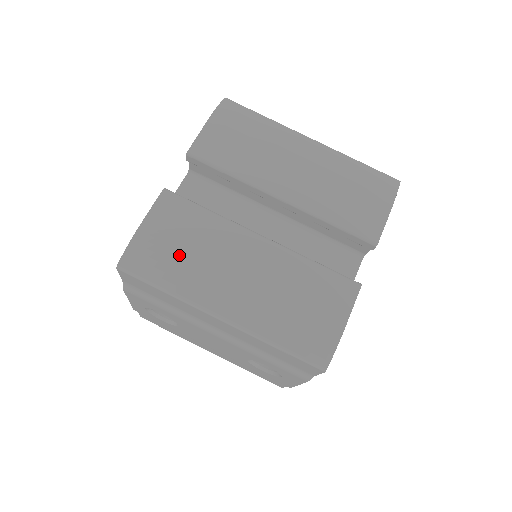
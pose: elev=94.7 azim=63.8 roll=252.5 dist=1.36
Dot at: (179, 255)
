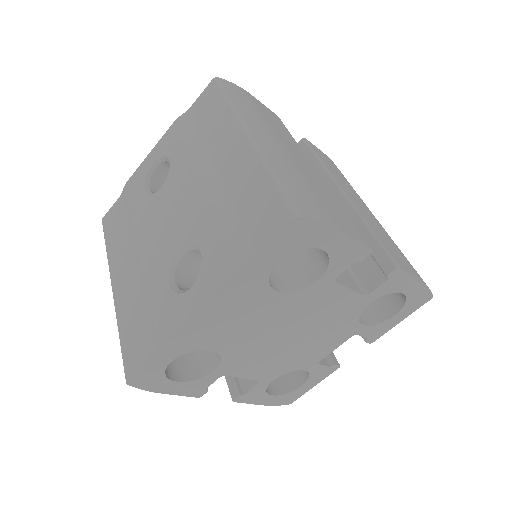
Dot at: (260, 112)
